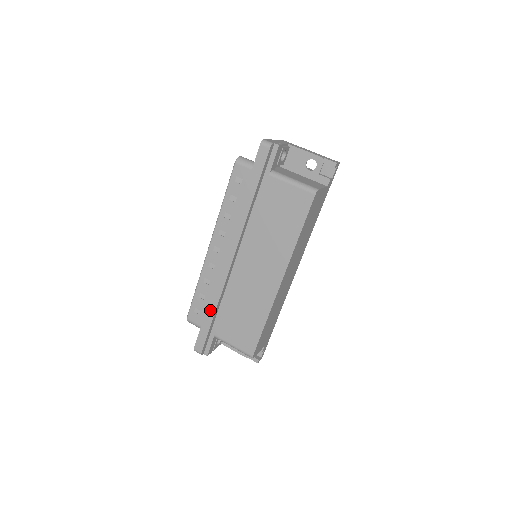
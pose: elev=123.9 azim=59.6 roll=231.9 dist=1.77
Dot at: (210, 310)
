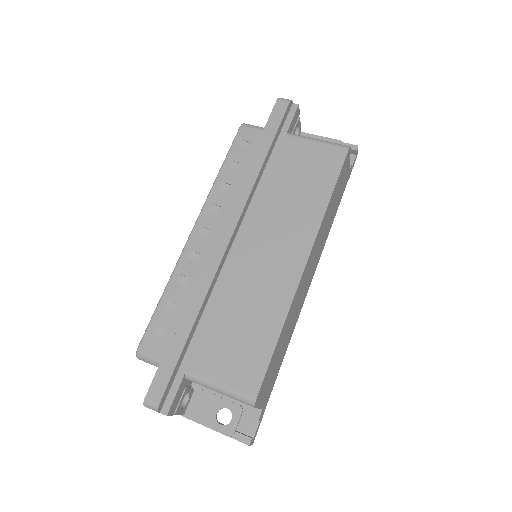
Dot at: (186, 320)
